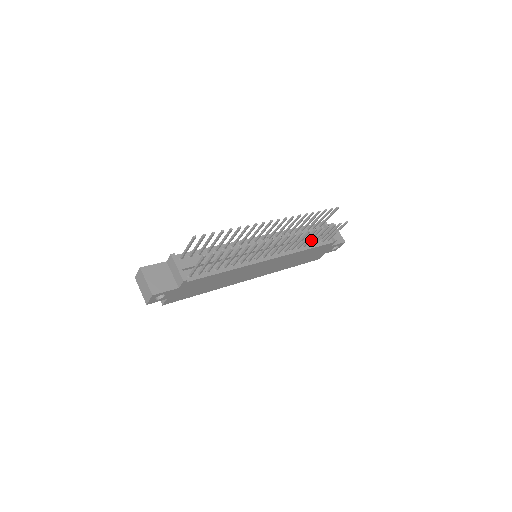
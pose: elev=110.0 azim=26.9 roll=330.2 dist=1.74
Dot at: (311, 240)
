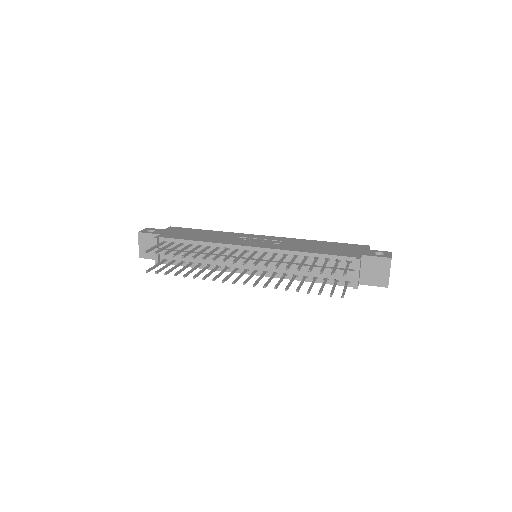
Dot at: occluded
